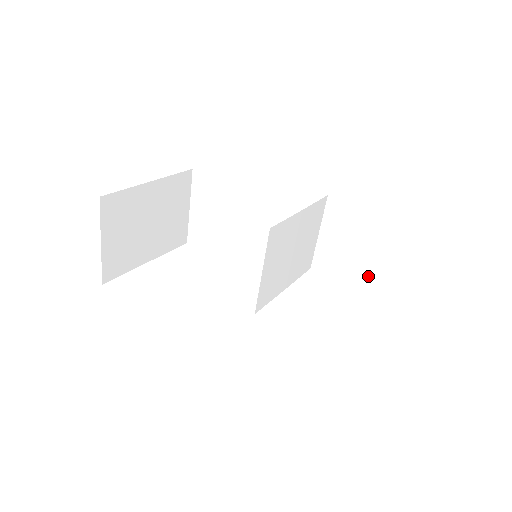
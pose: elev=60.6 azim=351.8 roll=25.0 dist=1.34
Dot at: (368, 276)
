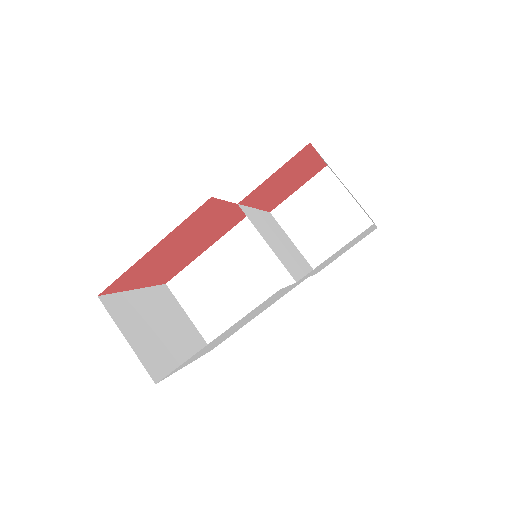
Dot at: (351, 225)
